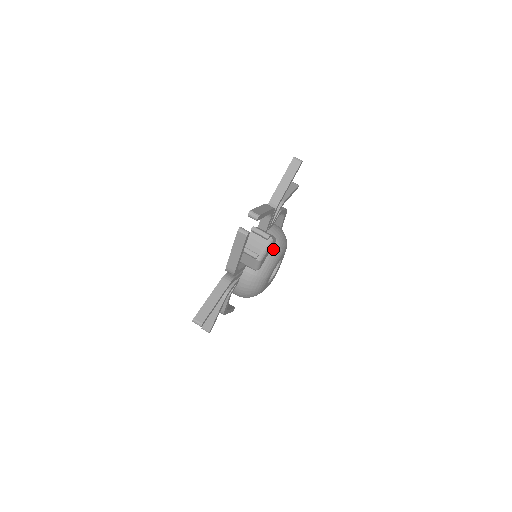
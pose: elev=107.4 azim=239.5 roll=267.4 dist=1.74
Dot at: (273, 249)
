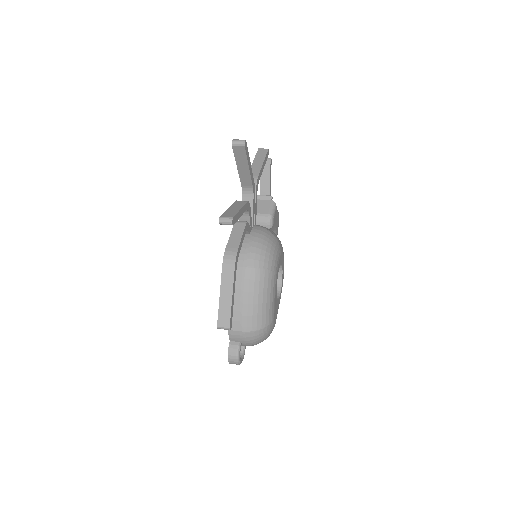
Dot at: occluded
